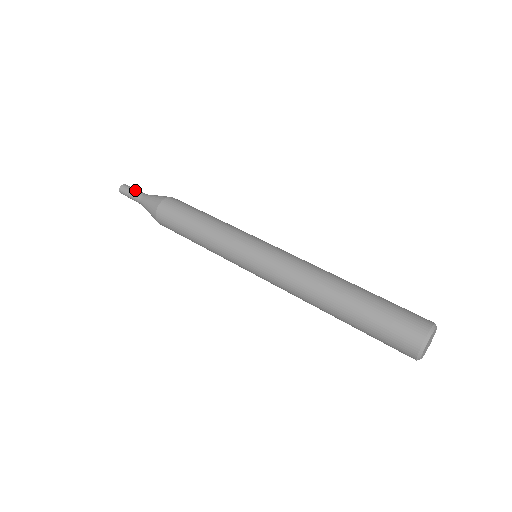
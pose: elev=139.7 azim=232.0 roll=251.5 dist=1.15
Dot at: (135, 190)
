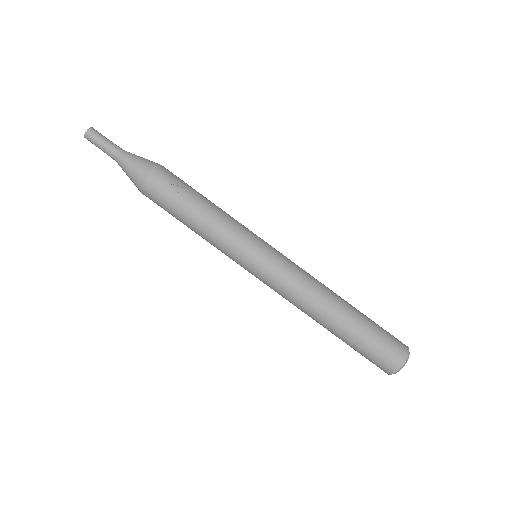
Dot at: (102, 149)
